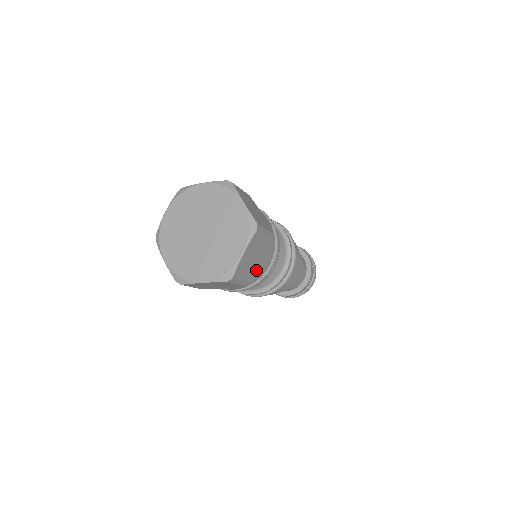
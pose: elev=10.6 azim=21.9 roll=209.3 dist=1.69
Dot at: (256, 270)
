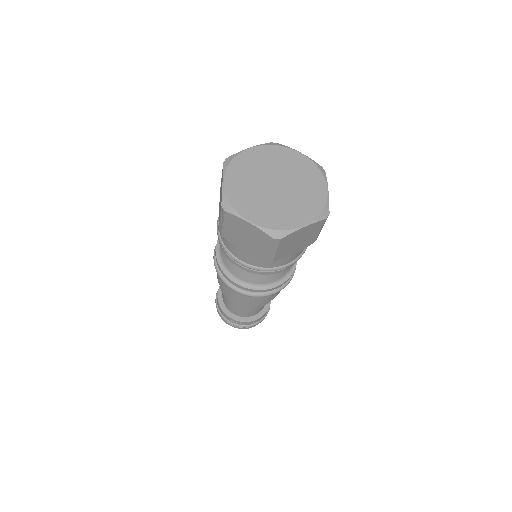
Dot at: occluded
